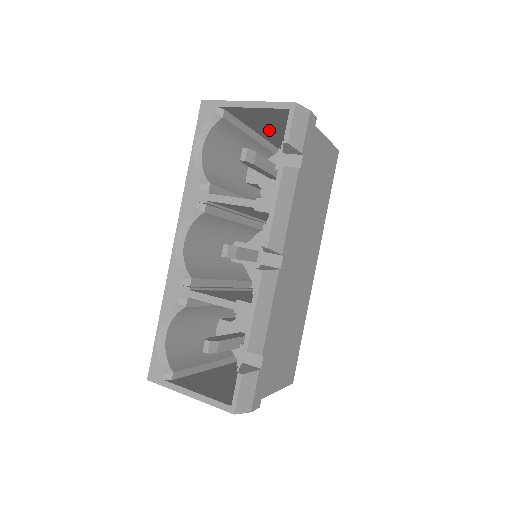
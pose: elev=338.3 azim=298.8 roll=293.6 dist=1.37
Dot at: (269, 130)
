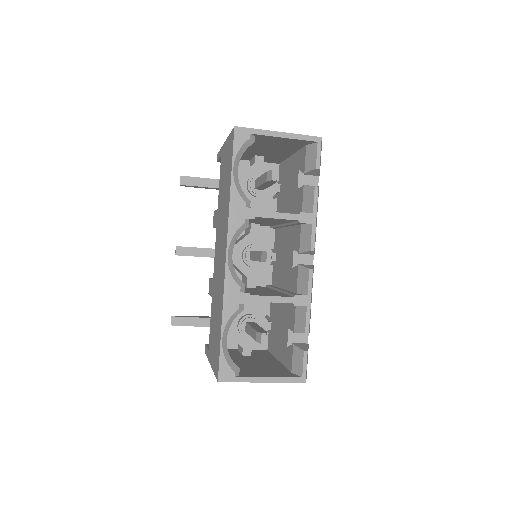
Dot at: (261, 149)
